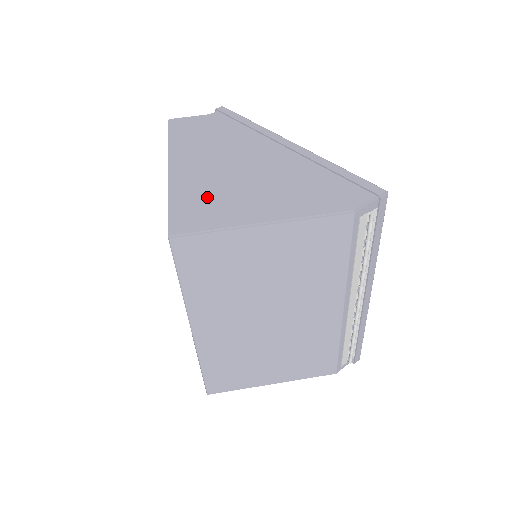
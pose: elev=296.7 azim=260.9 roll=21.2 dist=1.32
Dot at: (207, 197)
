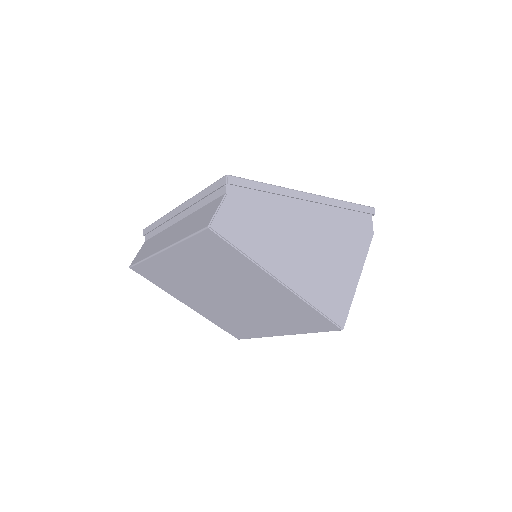
Dot at: (327, 286)
